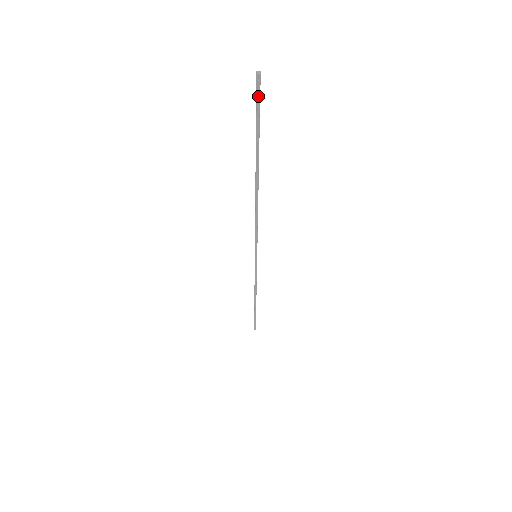
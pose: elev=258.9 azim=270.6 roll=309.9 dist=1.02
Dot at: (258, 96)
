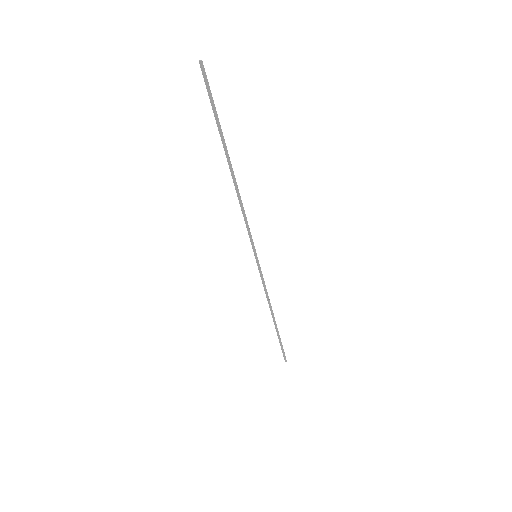
Dot at: (207, 81)
